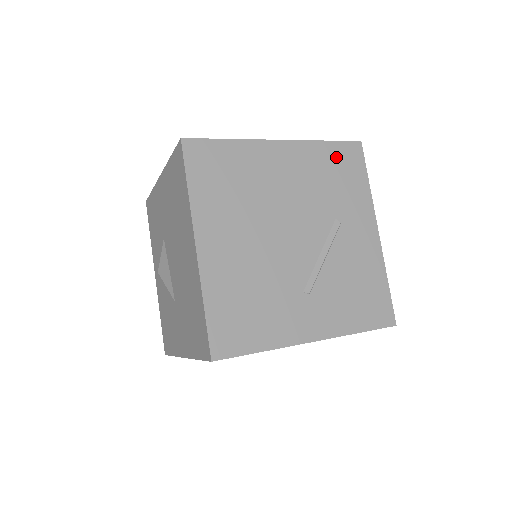
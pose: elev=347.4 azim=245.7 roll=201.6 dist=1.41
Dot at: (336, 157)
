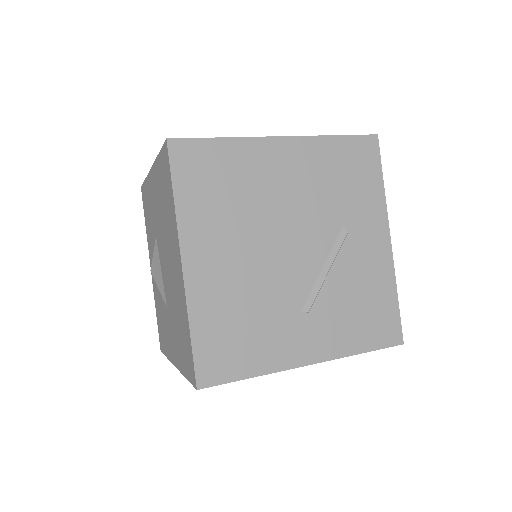
Dot at: (347, 154)
